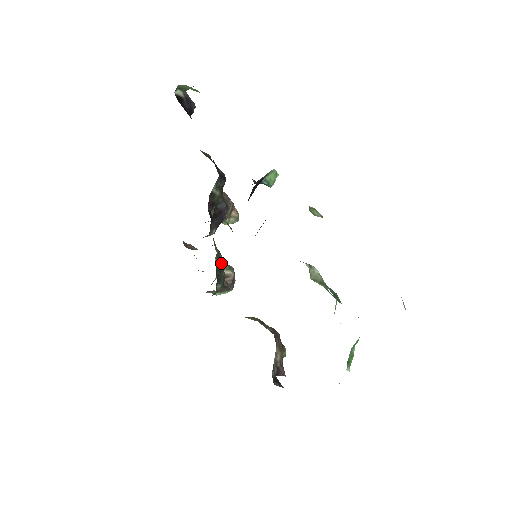
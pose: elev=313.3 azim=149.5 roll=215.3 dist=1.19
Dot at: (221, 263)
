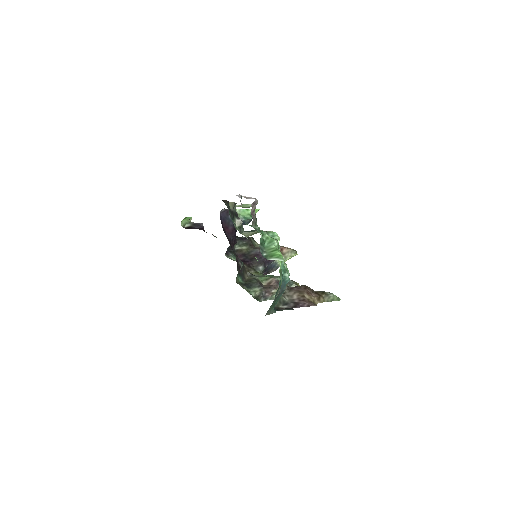
Dot at: (255, 278)
